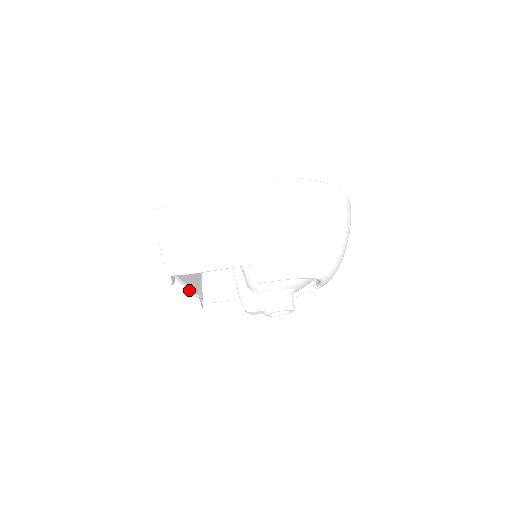
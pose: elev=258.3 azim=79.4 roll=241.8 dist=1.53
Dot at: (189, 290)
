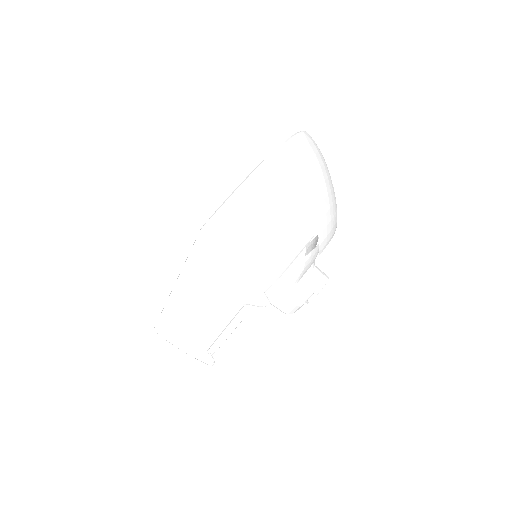
Dot at: (216, 338)
